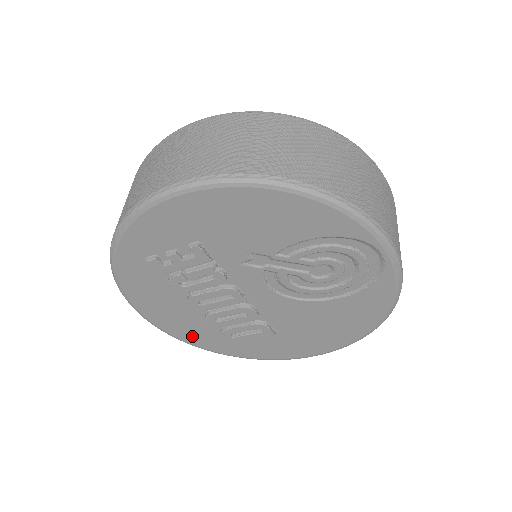
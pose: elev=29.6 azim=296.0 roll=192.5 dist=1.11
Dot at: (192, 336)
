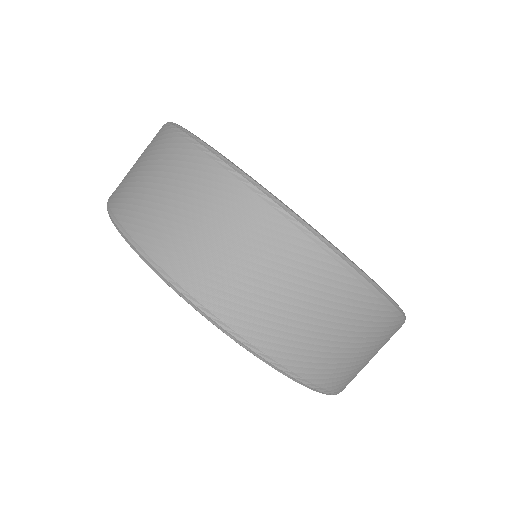
Dot at: occluded
